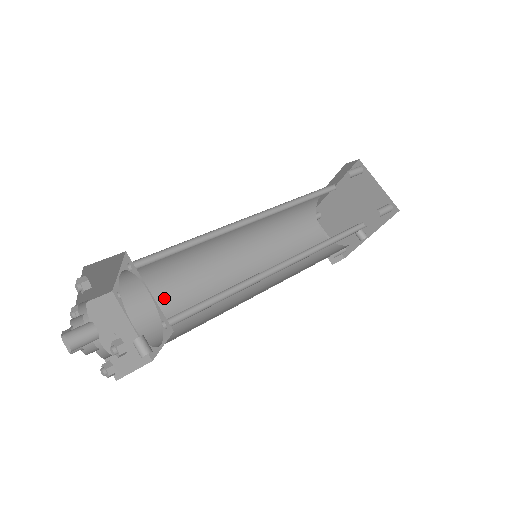
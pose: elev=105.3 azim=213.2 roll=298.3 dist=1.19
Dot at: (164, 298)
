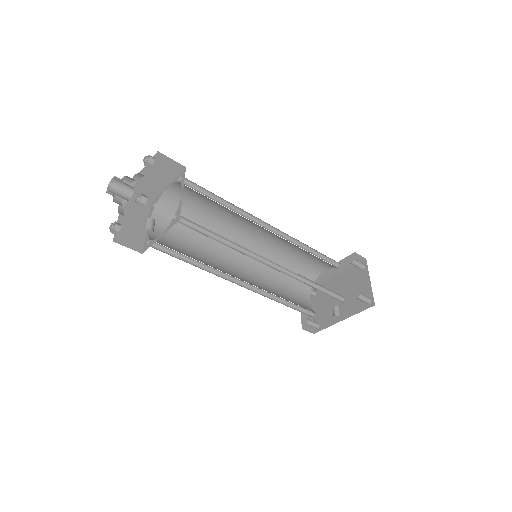
Dot at: (178, 233)
